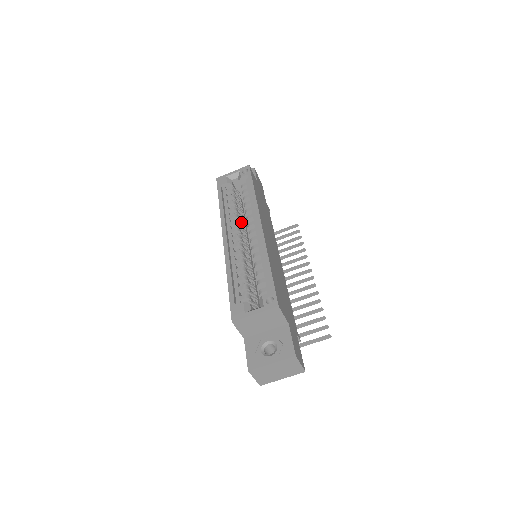
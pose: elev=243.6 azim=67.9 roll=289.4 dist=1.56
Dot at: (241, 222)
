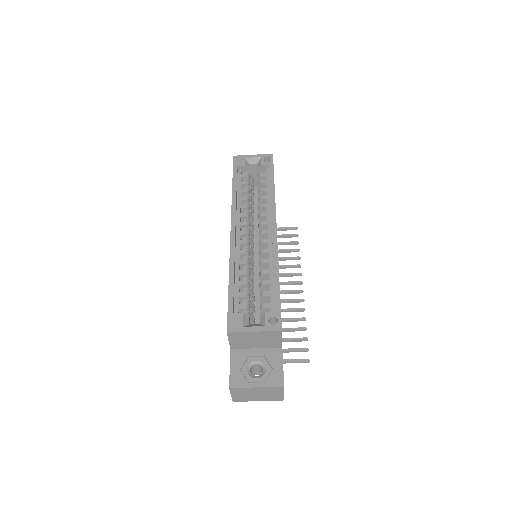
Dot at: (251, 216)
